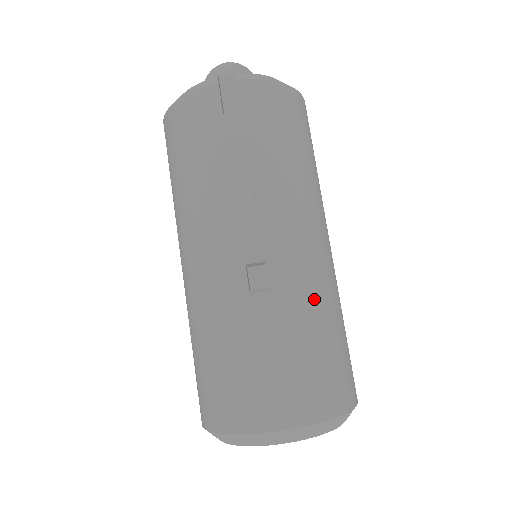
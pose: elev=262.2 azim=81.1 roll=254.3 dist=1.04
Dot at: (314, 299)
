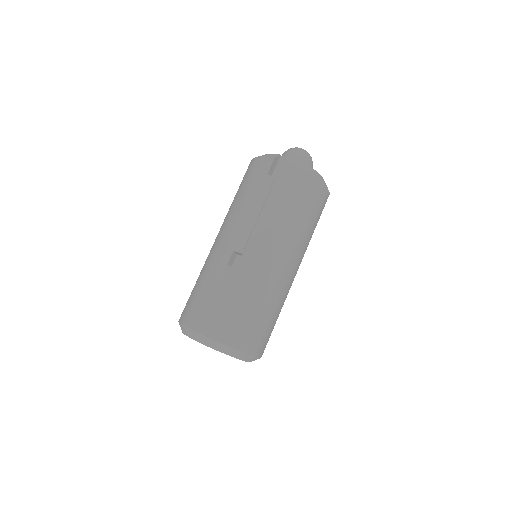
Dot at: (257, 286)
